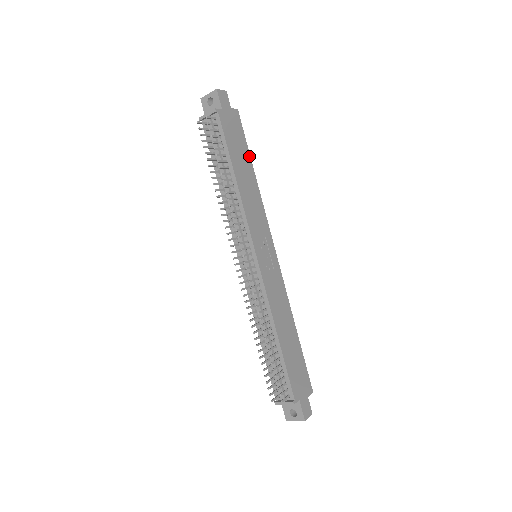
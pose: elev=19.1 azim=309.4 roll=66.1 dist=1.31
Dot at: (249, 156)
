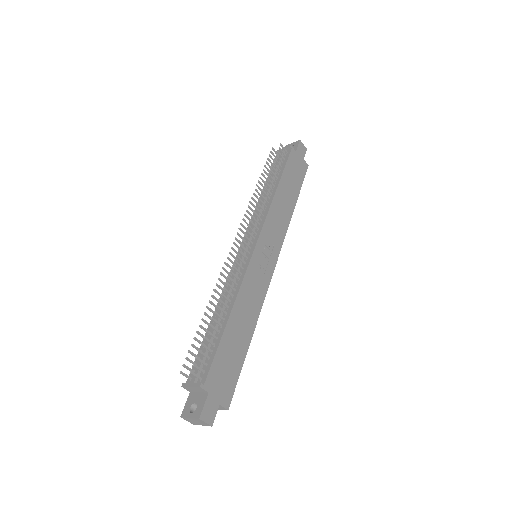
Dot at: (298, 194)
